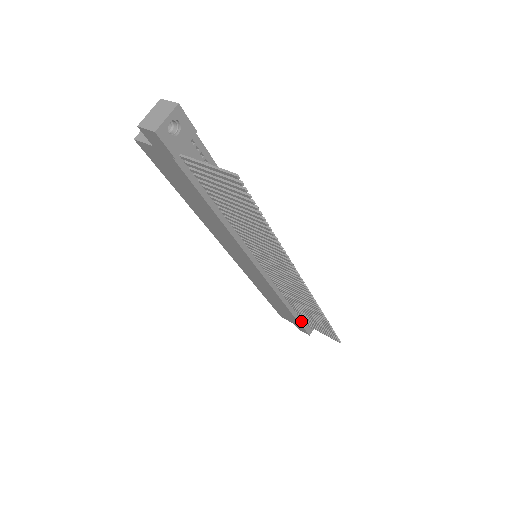
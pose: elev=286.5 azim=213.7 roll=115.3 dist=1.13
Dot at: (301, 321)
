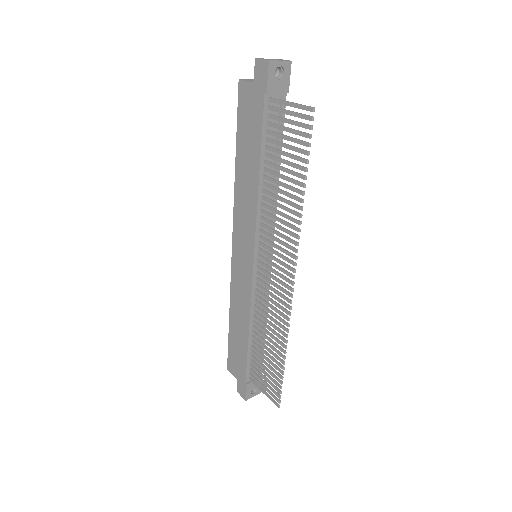
Dot at: (248, 373)
